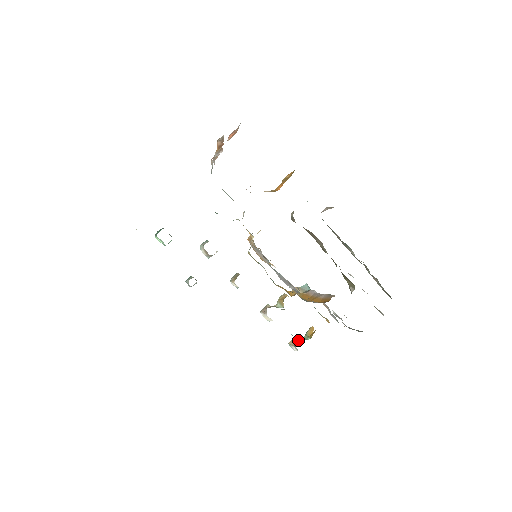
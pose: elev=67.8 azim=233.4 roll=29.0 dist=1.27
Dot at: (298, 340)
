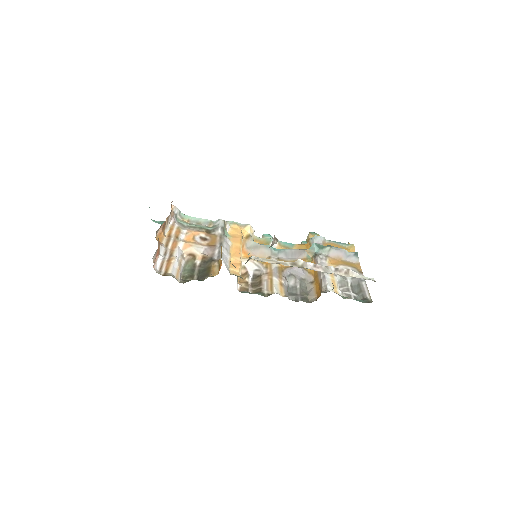
Dot at: occluded
